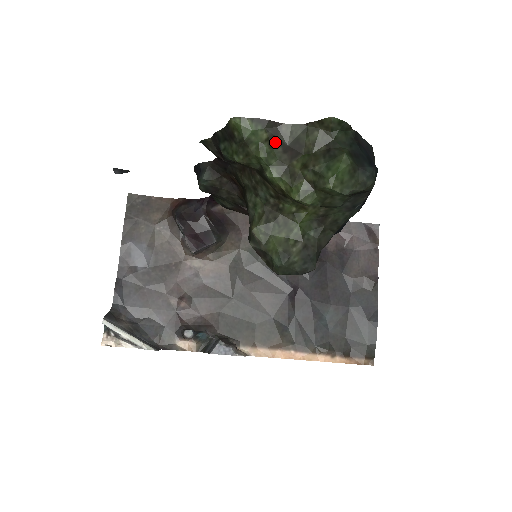
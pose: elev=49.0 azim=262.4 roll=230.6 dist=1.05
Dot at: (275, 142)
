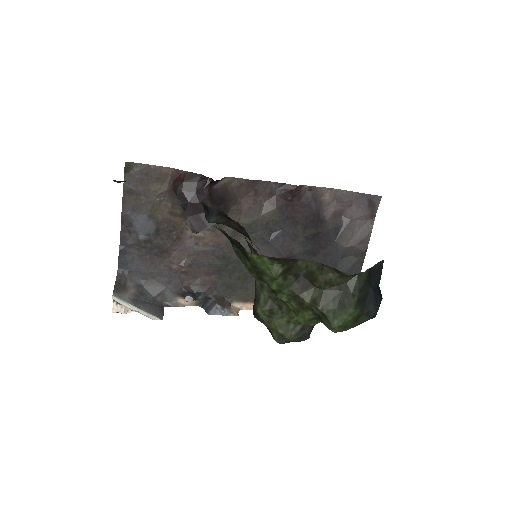
Dot at: (289, 274)
